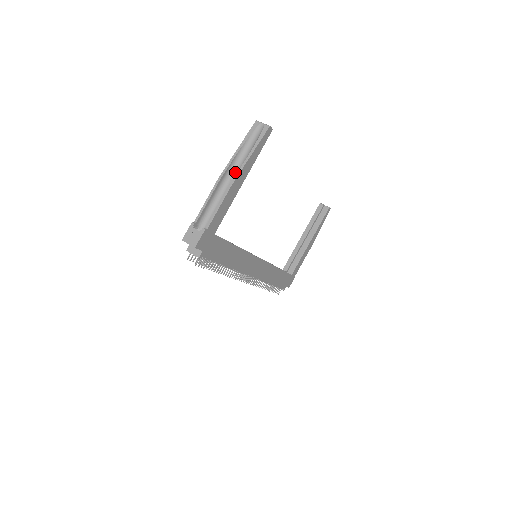
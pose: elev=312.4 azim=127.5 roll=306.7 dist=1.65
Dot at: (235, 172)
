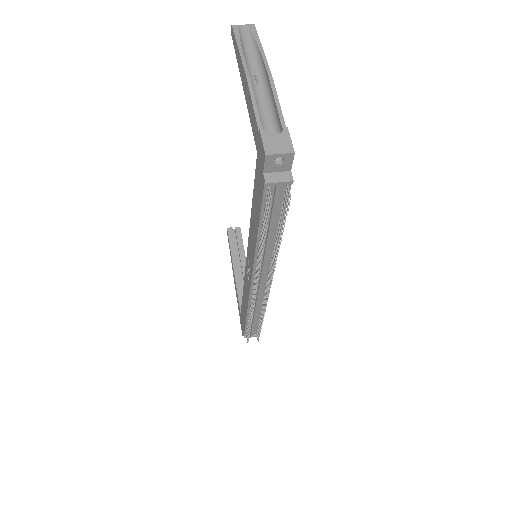
Dot at: (254, 74)
